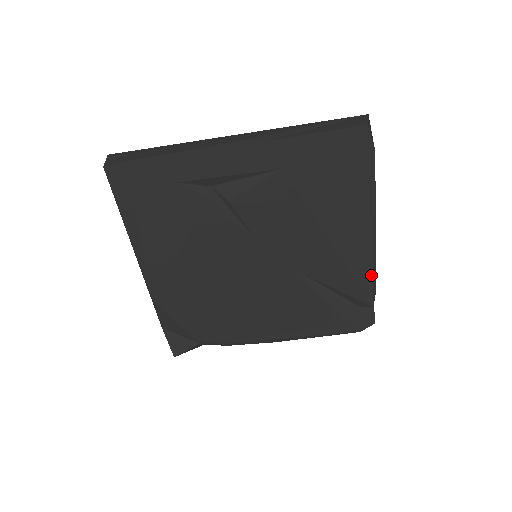
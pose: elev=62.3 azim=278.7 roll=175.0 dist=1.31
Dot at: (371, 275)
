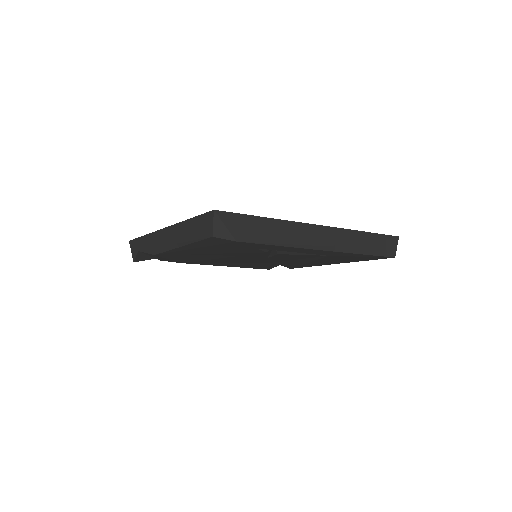
Dot at: occluded
